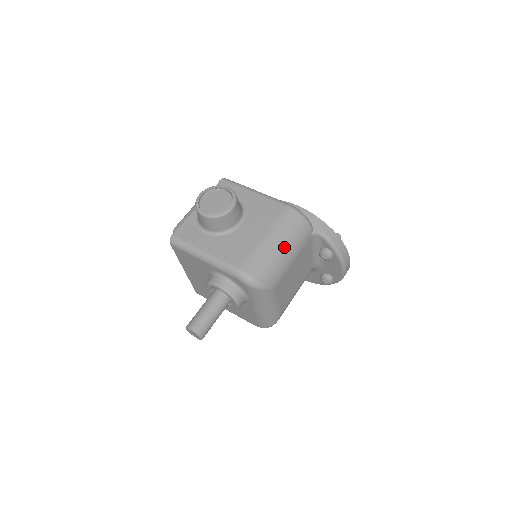
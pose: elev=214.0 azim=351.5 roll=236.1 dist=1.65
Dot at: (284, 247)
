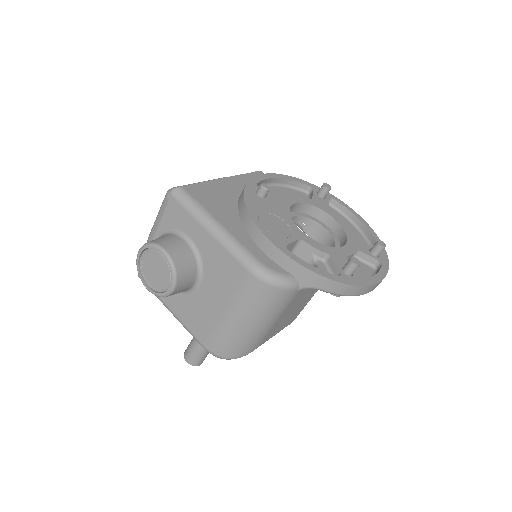
Dot at: (253, 323)
